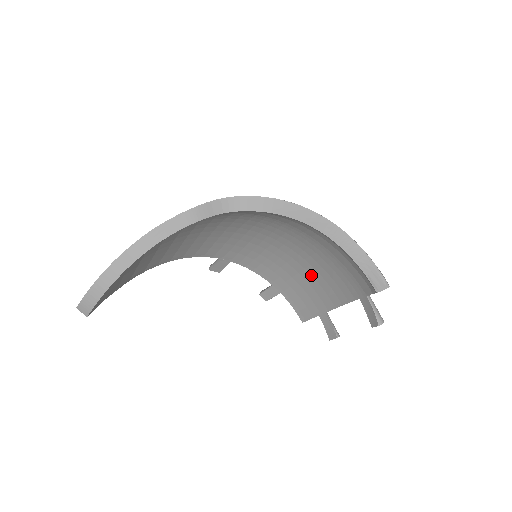
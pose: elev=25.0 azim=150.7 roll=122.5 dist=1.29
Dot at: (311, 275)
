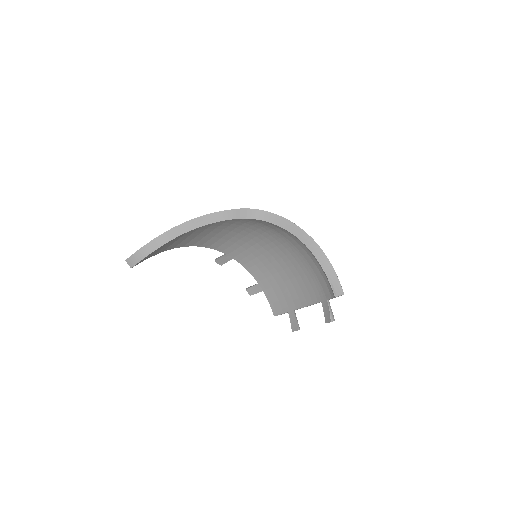
Dot at: (290, 280)
